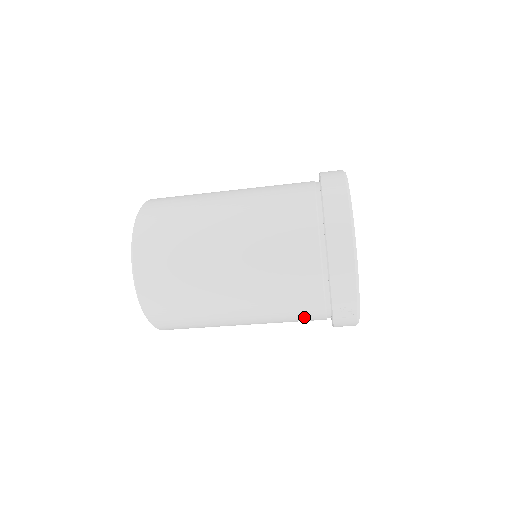
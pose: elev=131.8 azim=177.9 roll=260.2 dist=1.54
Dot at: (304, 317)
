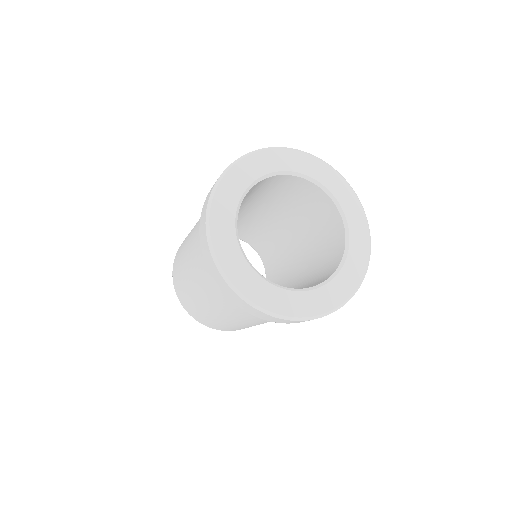
Dot at: occluded
